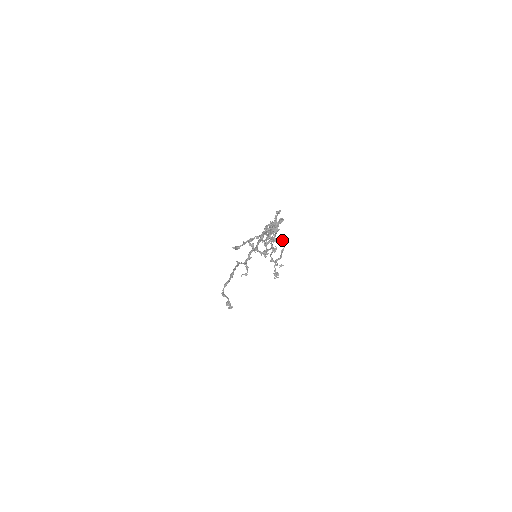
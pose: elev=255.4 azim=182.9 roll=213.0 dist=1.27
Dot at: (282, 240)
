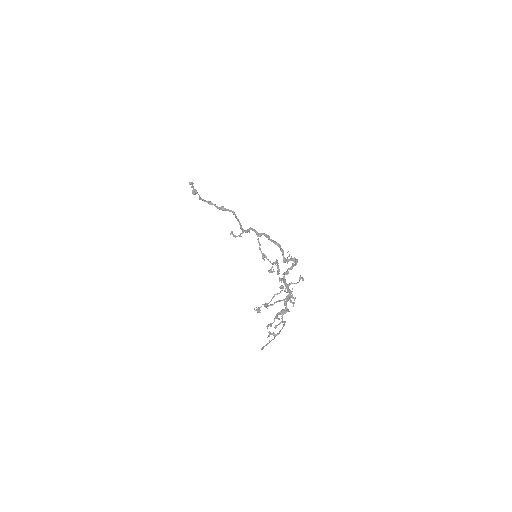
Dot at: occluded
